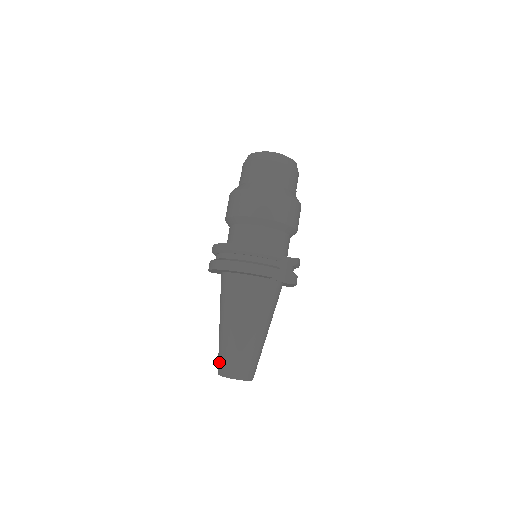
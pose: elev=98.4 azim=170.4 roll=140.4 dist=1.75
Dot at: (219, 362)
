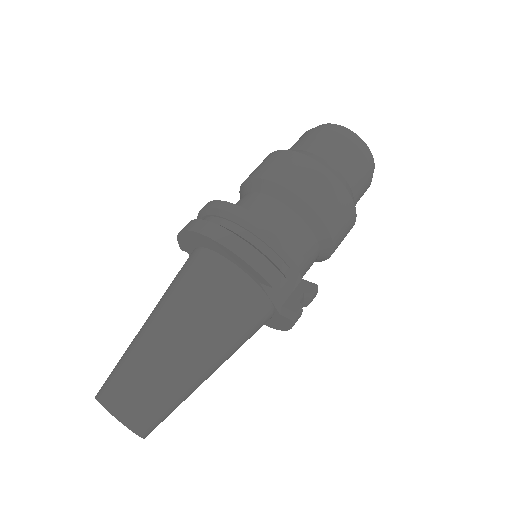
Dot at: (109, 377)
